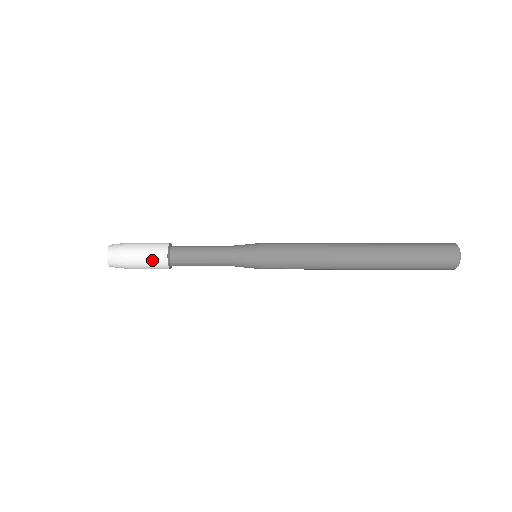
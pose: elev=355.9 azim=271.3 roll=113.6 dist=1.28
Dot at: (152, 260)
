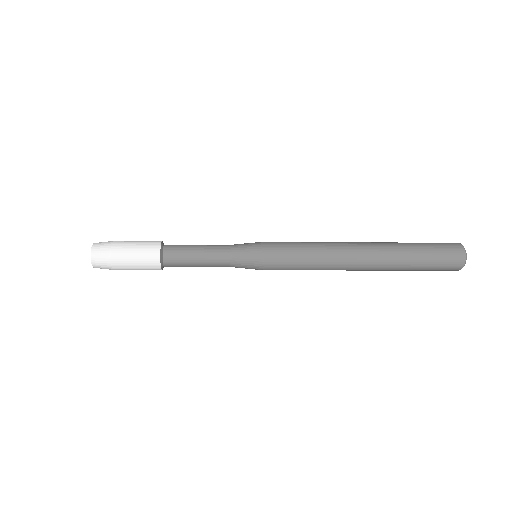
Dot at: (144, 268)
